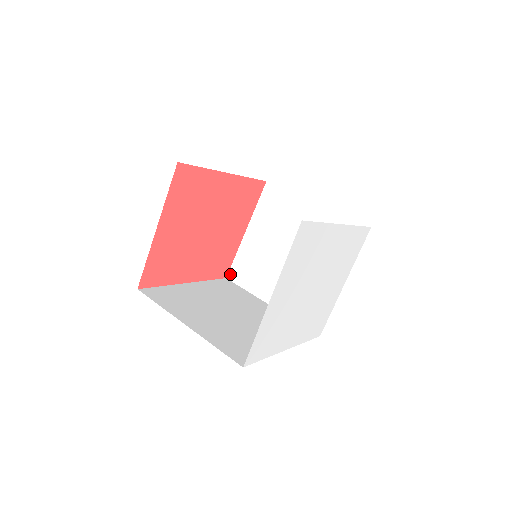
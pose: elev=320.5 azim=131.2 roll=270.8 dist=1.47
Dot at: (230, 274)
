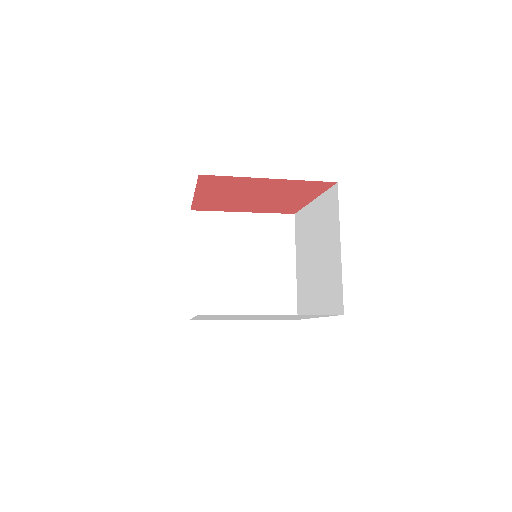
Dot at: (296, 215)
